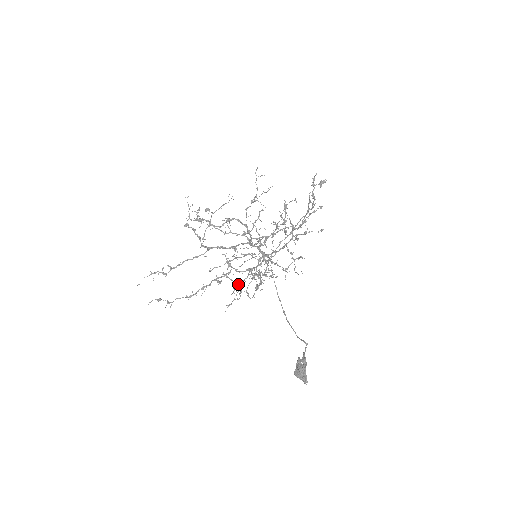
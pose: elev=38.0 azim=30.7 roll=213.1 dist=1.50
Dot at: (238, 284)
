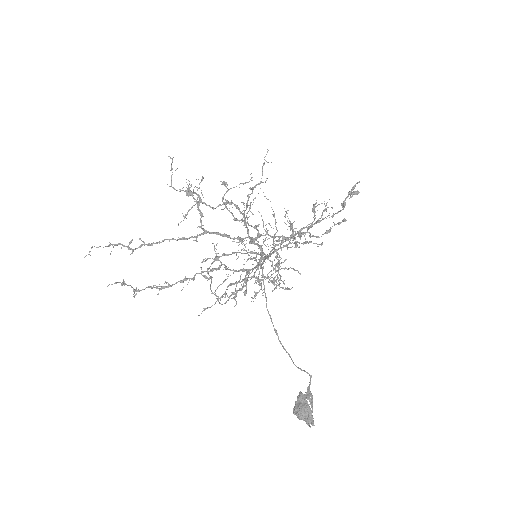
Dot at: (228, 285)
